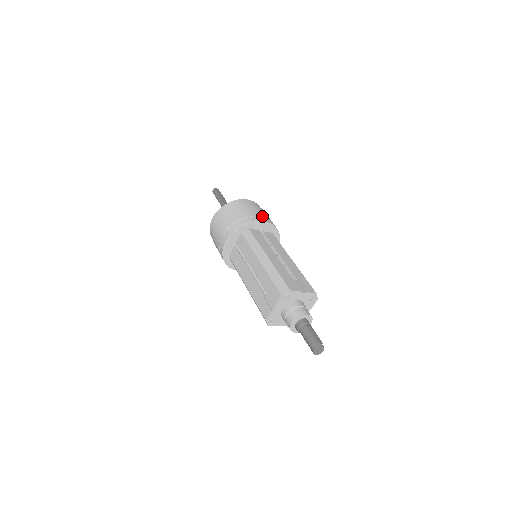
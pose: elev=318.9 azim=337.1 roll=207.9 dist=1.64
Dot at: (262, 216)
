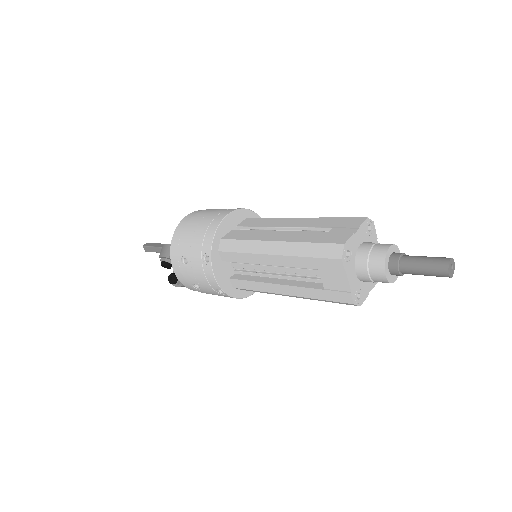
Dot at: occluded
